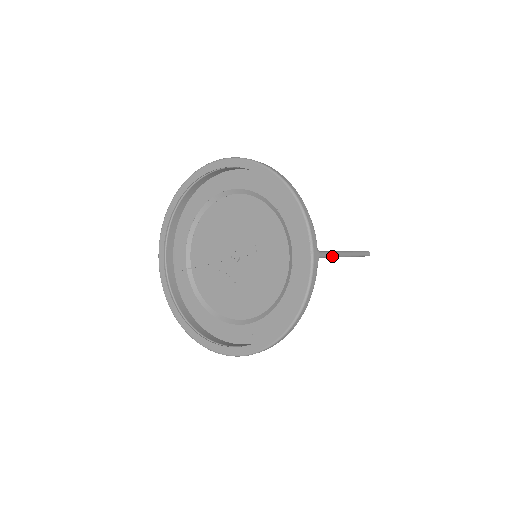
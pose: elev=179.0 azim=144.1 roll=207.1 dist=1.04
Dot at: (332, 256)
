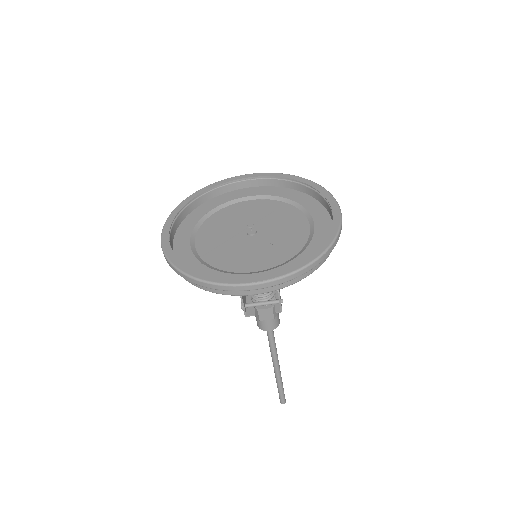
Dot at: (276, 349)
